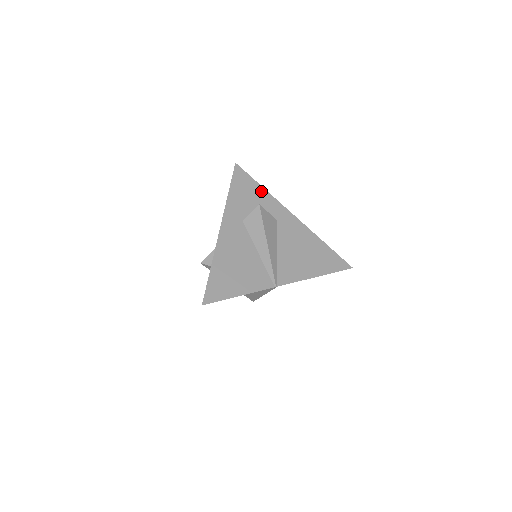
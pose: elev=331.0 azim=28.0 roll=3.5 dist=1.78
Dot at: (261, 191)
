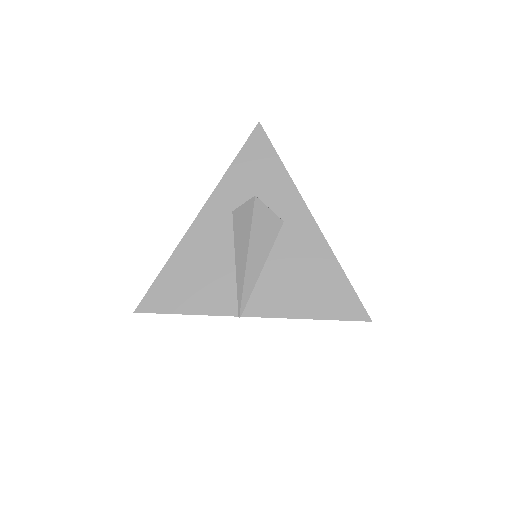
Dot at: (279, 172)
